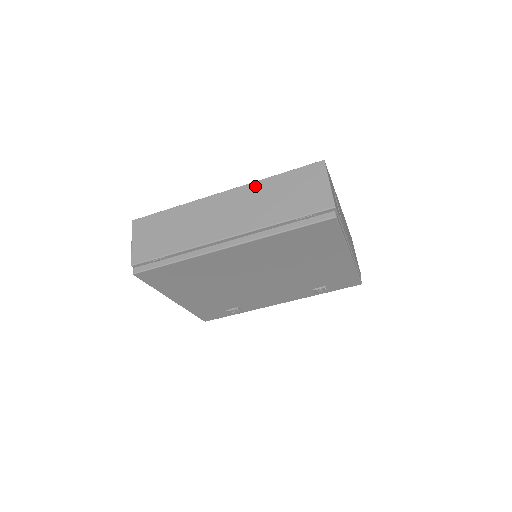
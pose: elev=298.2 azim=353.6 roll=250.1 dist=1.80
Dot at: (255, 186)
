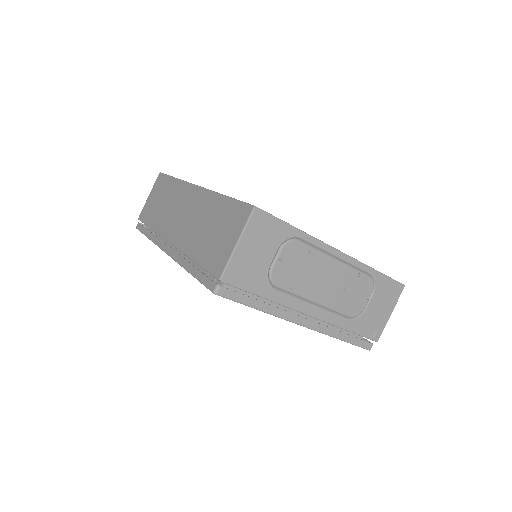
Dot at: (209, 197)
